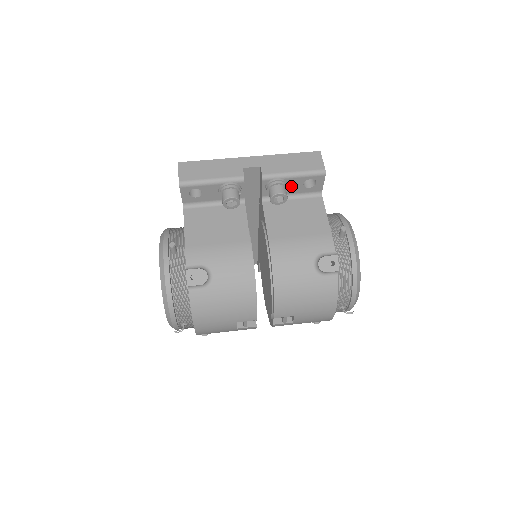
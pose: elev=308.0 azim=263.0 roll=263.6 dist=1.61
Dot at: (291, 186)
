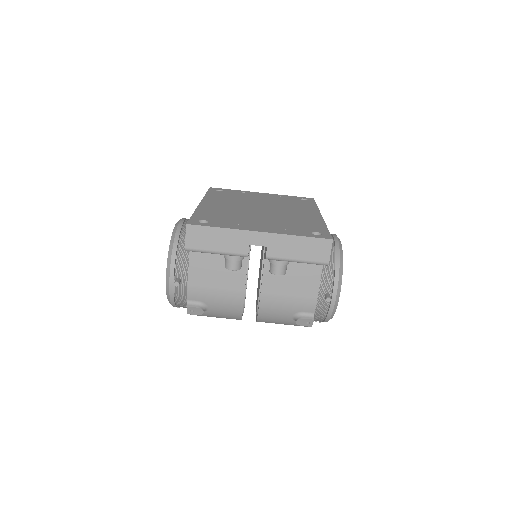
Dot at: occluded
